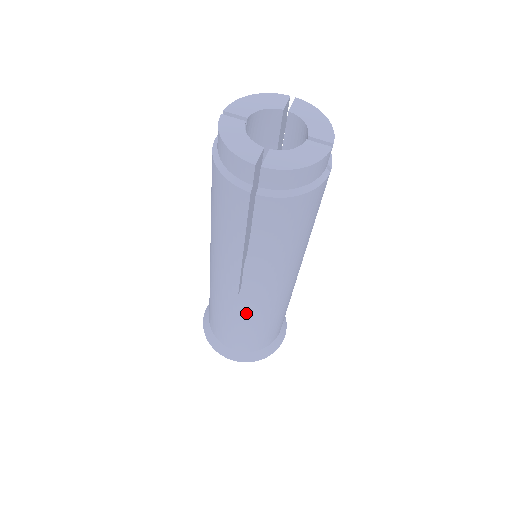
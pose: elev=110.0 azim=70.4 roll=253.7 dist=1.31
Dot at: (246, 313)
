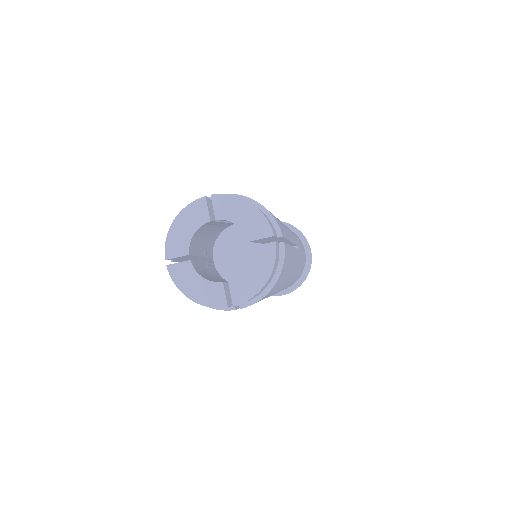
Dot at: occluded
